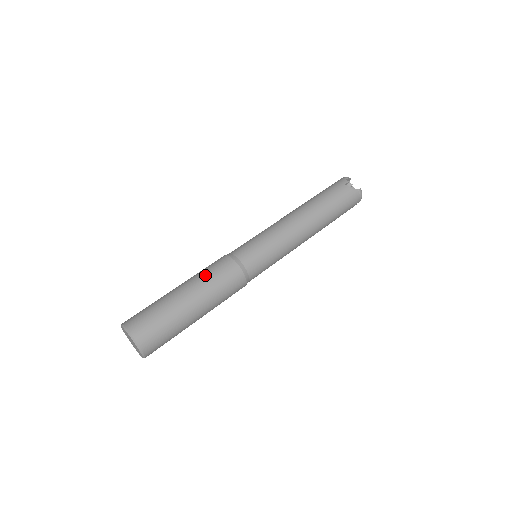
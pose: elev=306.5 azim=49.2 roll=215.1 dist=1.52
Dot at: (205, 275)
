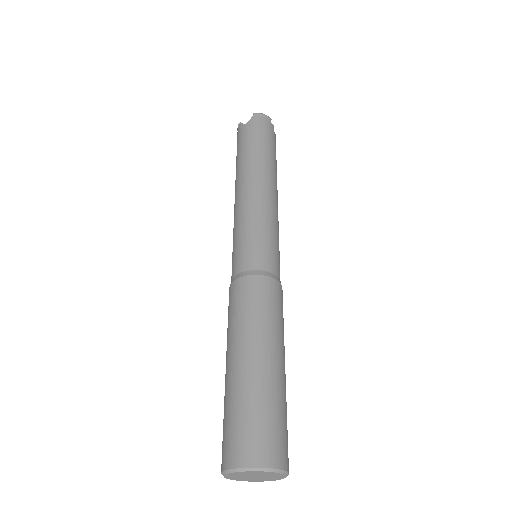
Dot at: (229, 325)
